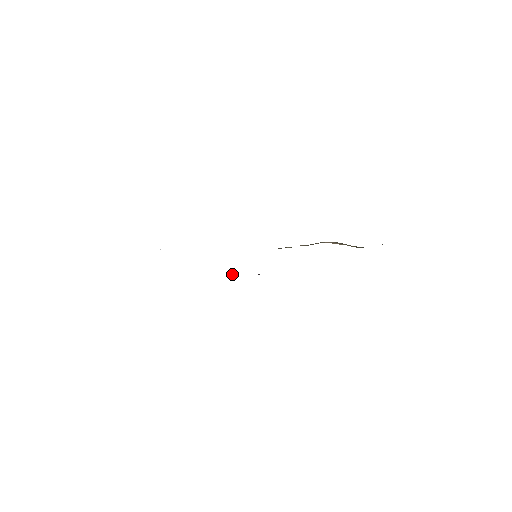
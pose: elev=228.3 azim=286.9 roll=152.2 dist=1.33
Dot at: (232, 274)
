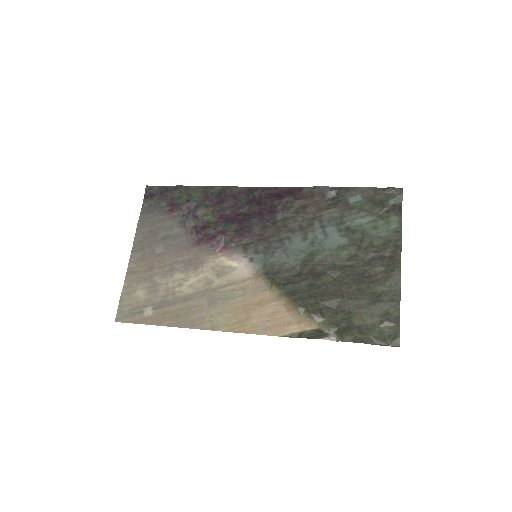
Dot at: (255, 198)
